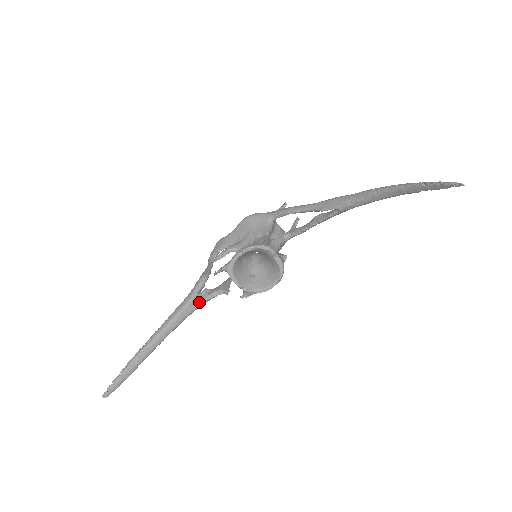
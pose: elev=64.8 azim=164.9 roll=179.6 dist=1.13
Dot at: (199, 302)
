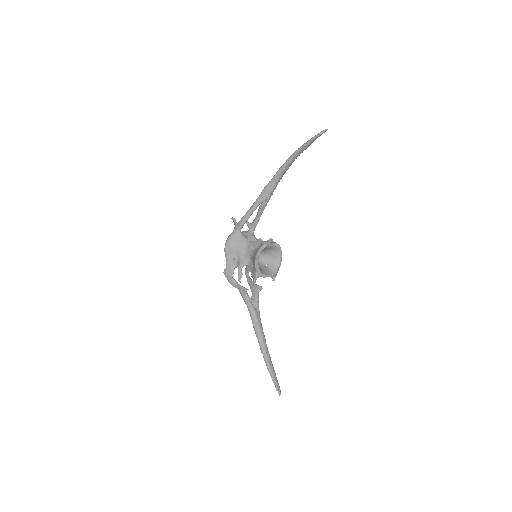
Dot at: (257, 307)
